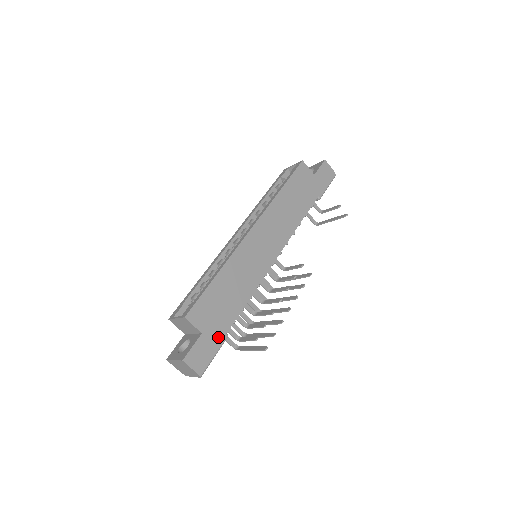
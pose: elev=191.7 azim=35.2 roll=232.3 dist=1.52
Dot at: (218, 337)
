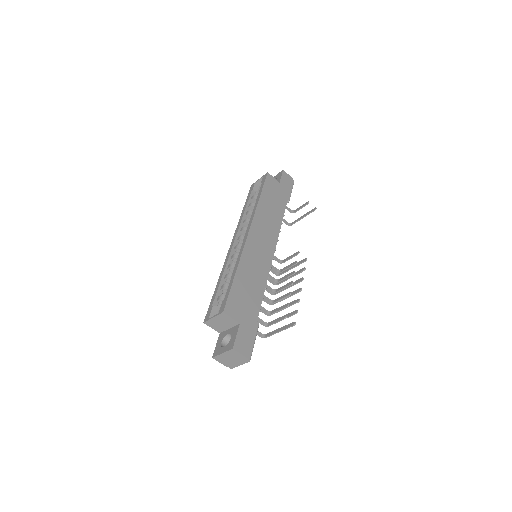
Dot at: (253, 325)
